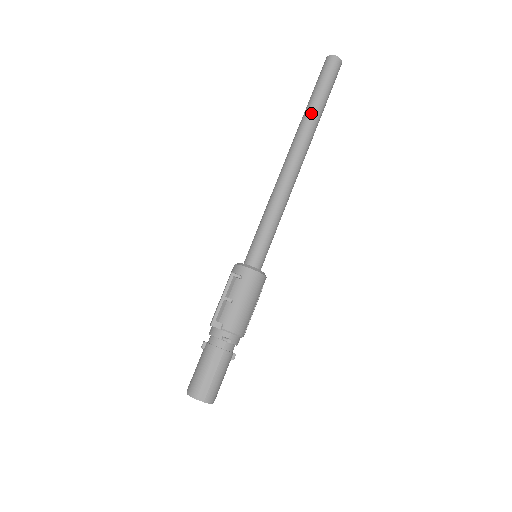
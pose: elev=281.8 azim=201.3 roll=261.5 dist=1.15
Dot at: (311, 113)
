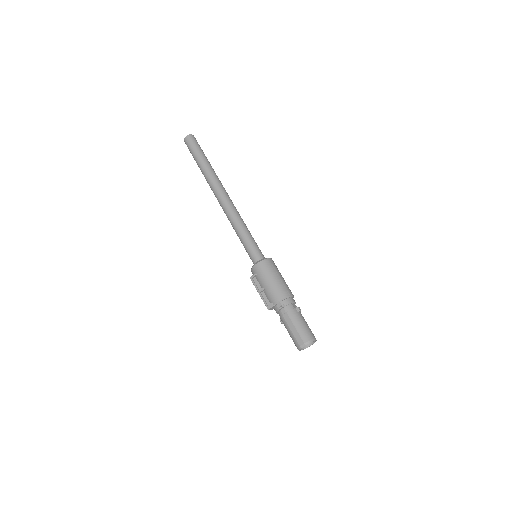
Dot at: (203, 172)
